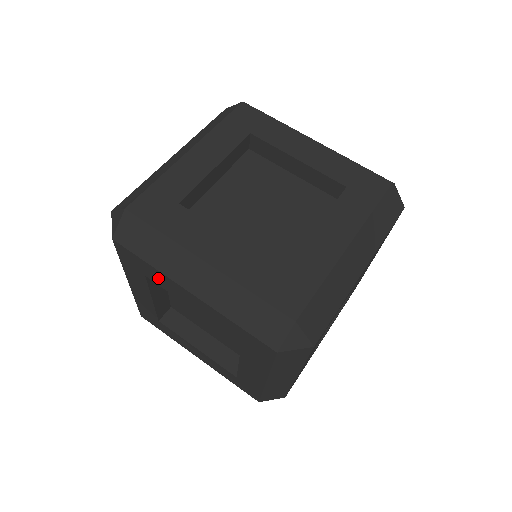
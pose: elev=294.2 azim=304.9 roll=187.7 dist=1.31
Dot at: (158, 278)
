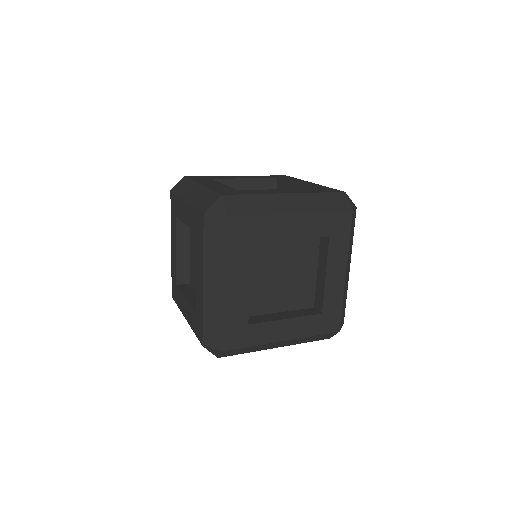
Dot at: (199, 250)
